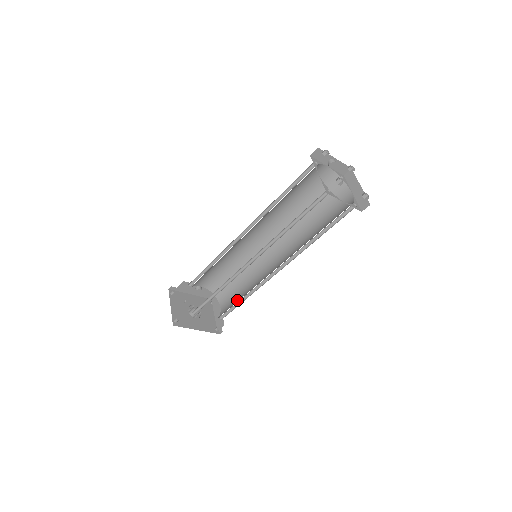
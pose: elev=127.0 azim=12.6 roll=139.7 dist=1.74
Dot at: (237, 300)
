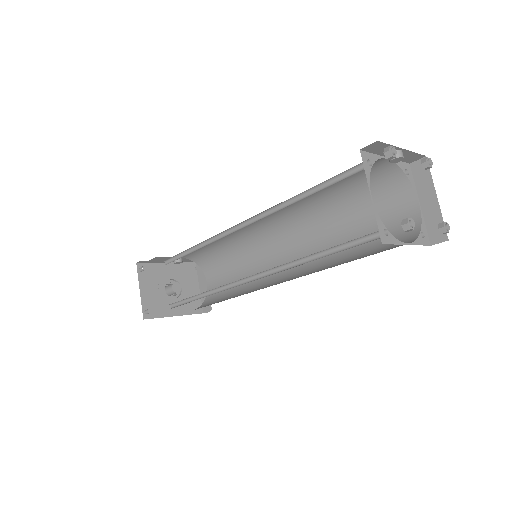
Dot at: (228, 289)
